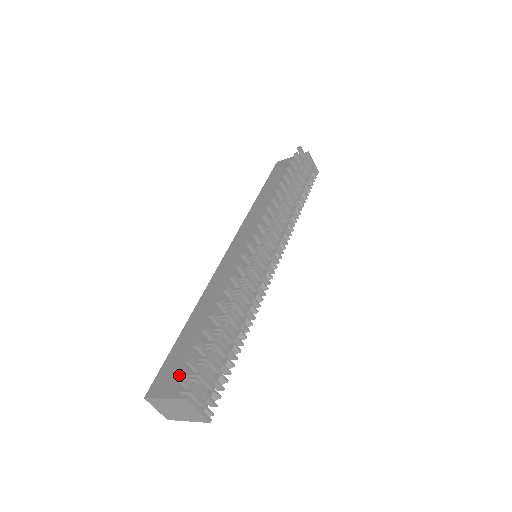
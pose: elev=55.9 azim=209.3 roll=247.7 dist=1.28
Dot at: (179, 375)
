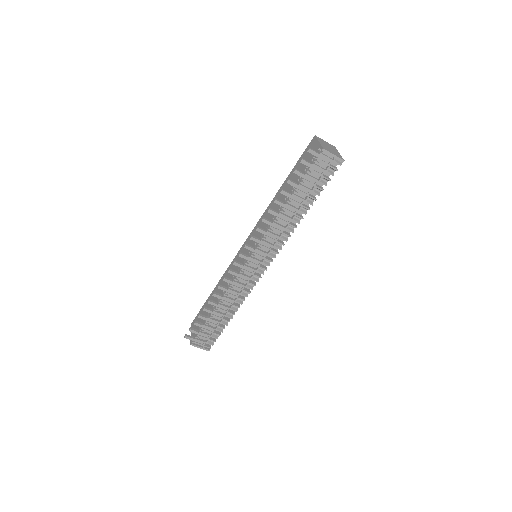
Dot at: (185, 336)
